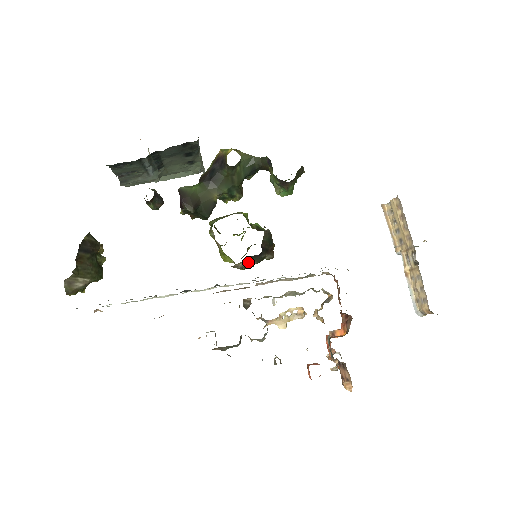
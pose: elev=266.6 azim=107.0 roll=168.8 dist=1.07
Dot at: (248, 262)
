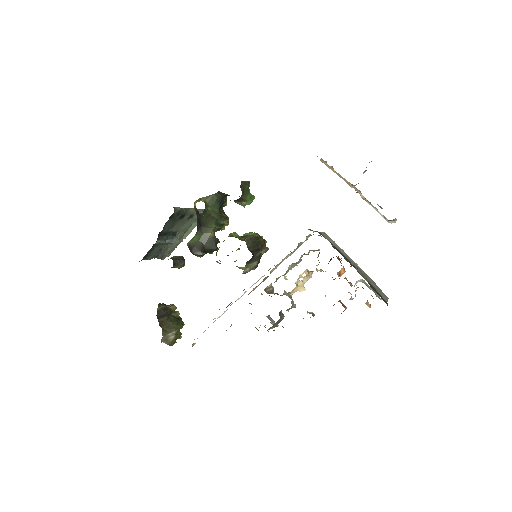
Dot at: (251, 265)
